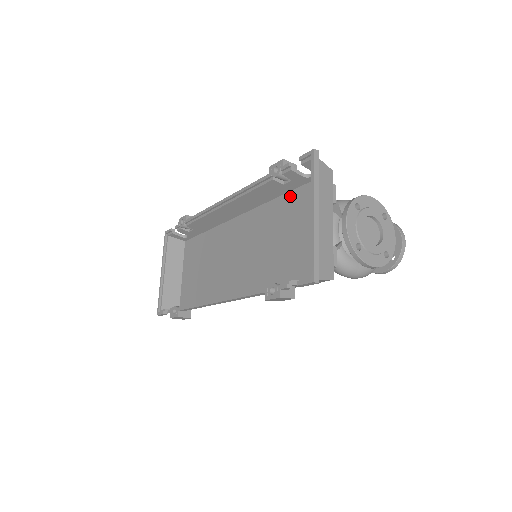
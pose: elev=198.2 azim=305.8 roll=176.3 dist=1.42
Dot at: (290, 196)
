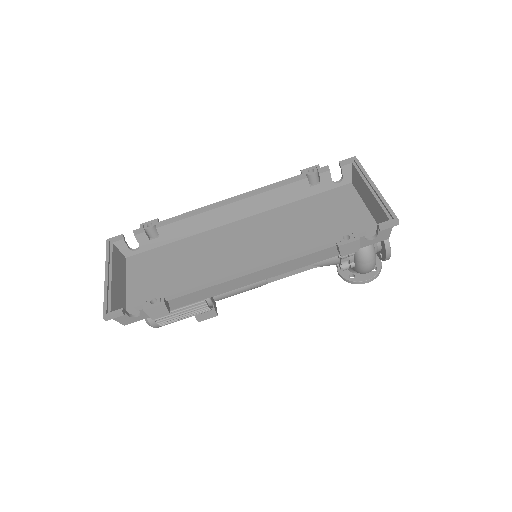
Dot at: (311, 199)
